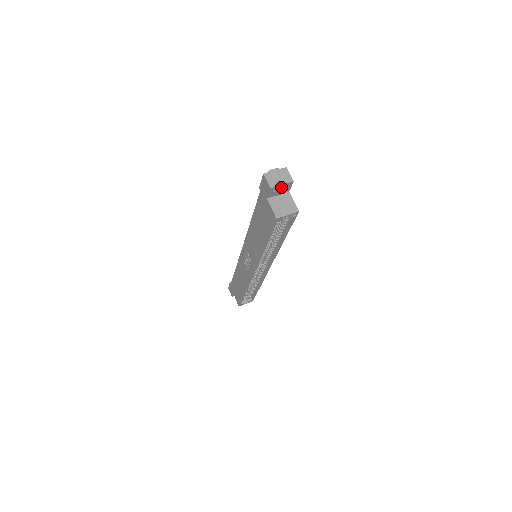
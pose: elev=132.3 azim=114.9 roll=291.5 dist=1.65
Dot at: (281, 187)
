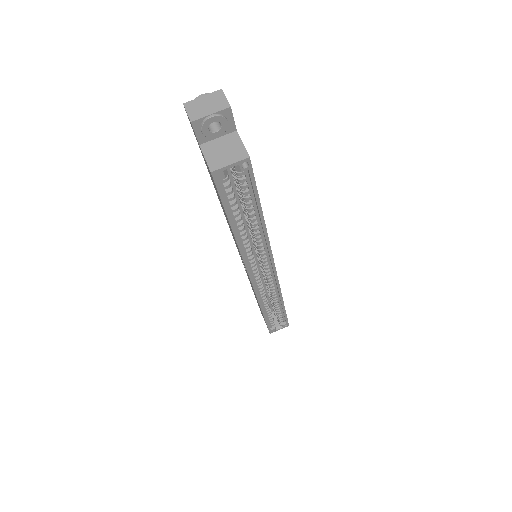
Dot at: (210, 119)
